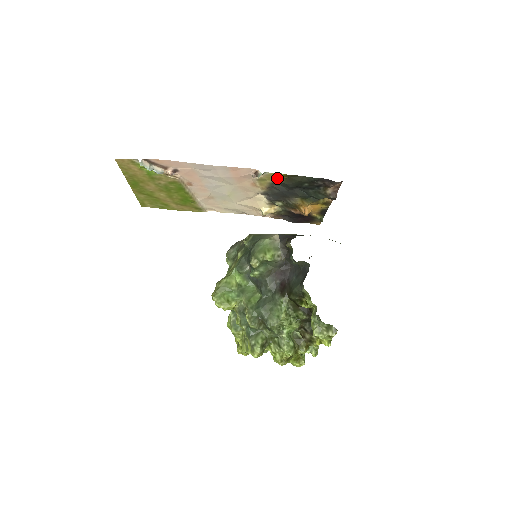
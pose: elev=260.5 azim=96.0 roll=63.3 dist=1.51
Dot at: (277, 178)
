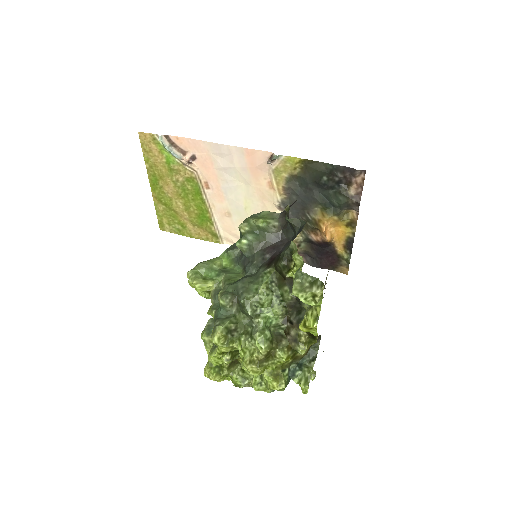
Dot at: (293, 167)
